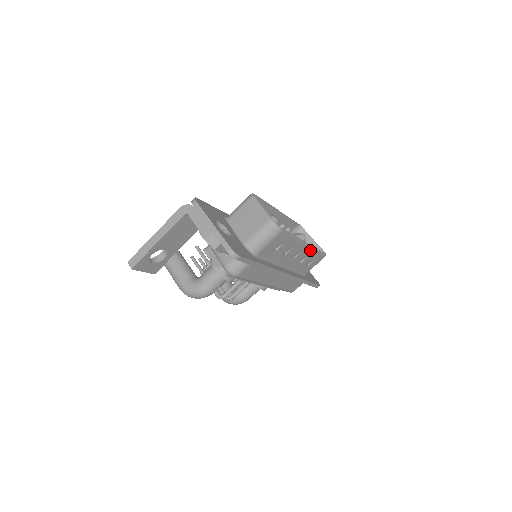
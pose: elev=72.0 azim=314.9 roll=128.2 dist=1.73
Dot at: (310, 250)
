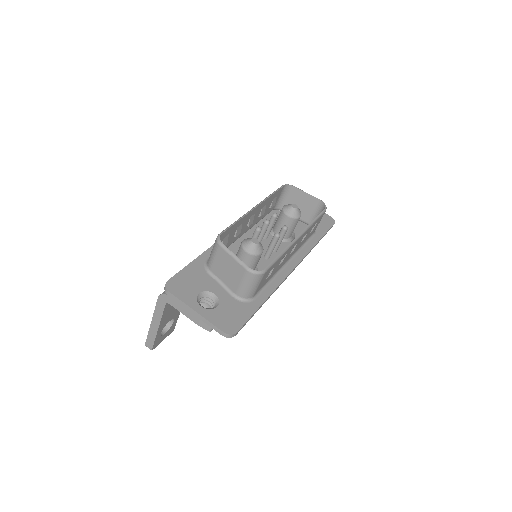
Dot at: (306, 231)
